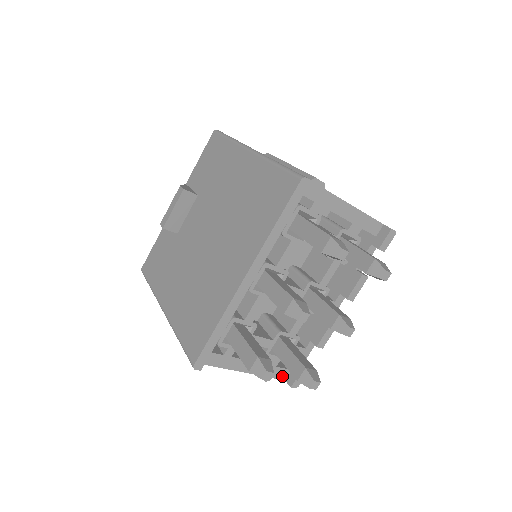
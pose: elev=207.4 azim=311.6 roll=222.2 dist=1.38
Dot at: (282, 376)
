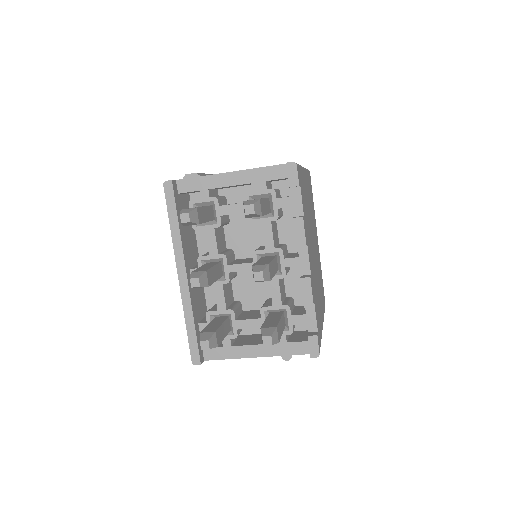
Dot at: (303, 350)
